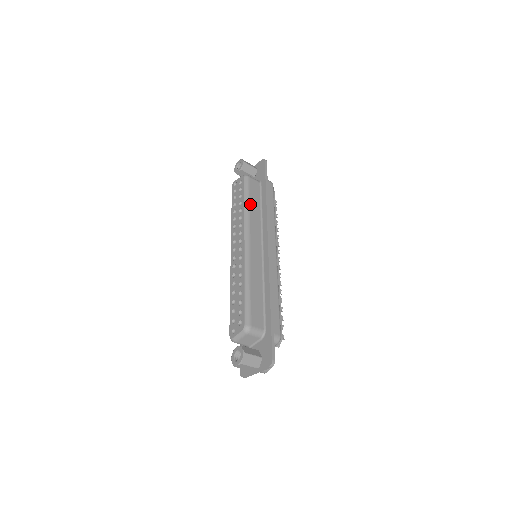
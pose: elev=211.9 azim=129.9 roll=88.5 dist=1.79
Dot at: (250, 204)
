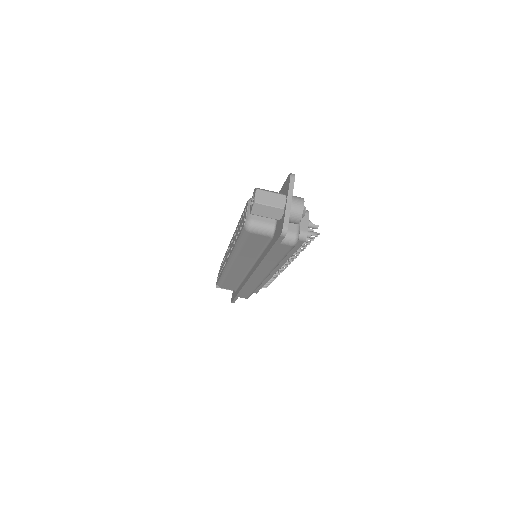
Dot at: occluded
